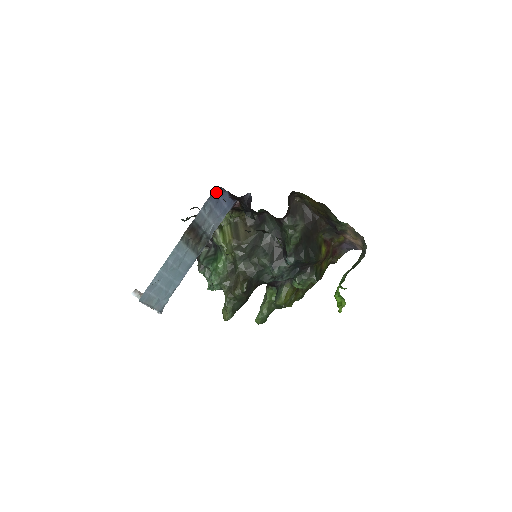
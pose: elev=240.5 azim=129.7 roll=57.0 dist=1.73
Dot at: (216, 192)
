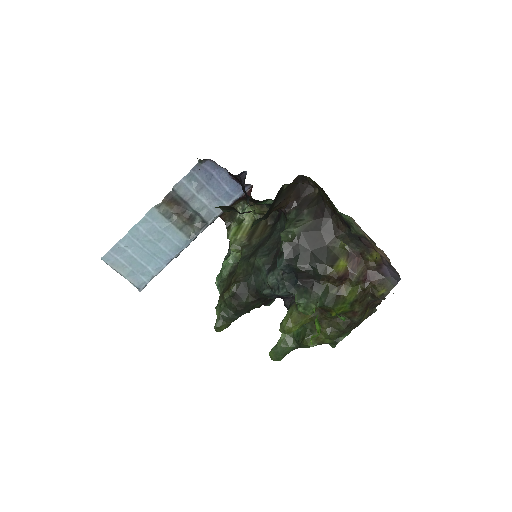
Dot at: (205, 165)
